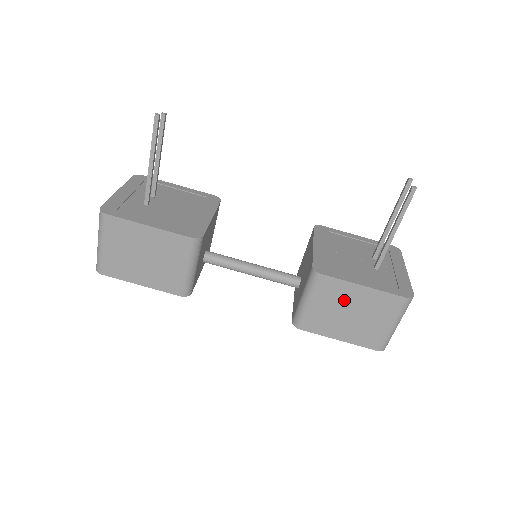
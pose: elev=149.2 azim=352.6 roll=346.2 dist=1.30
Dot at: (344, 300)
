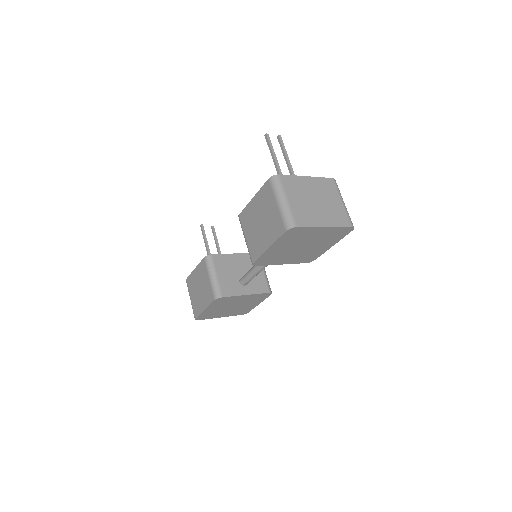
Dot at: (253, 218)
